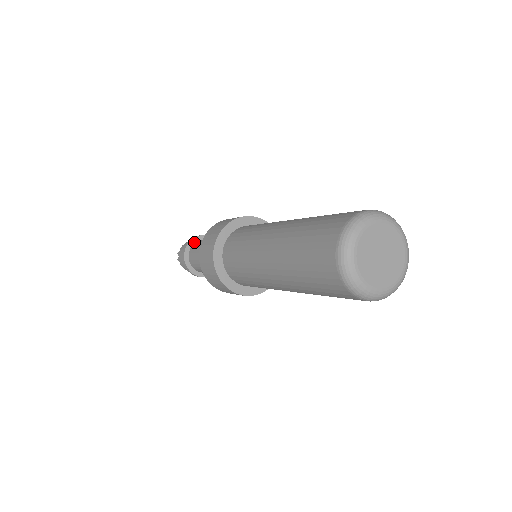
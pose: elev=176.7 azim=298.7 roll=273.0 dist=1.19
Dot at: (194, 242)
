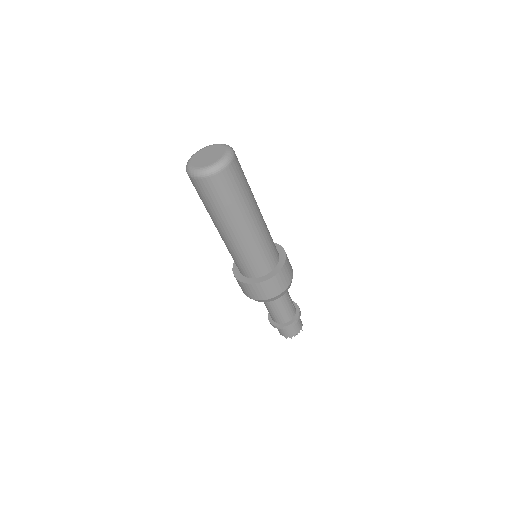
Dot at: occluded
